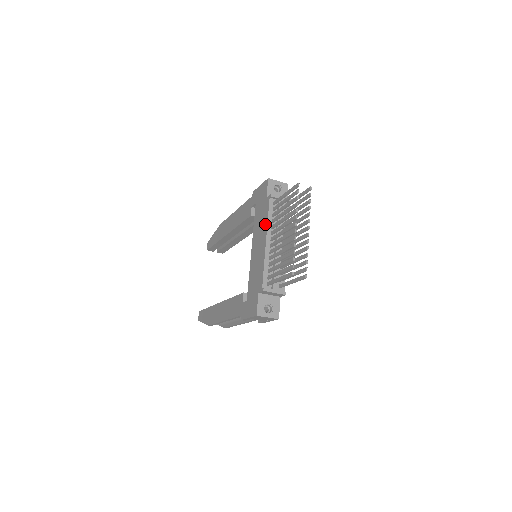
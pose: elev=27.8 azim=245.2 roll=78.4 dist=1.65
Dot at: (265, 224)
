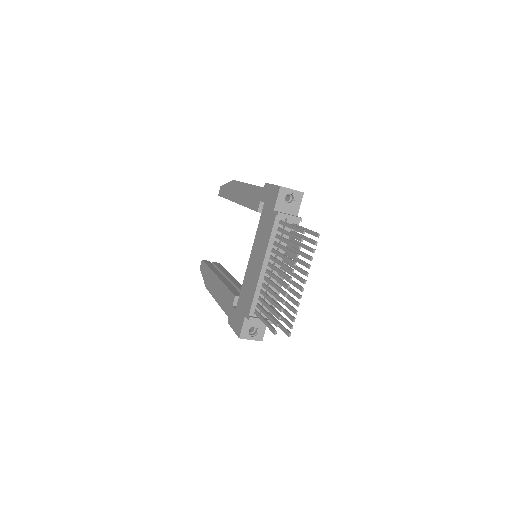
Dot at: (266, 244)
